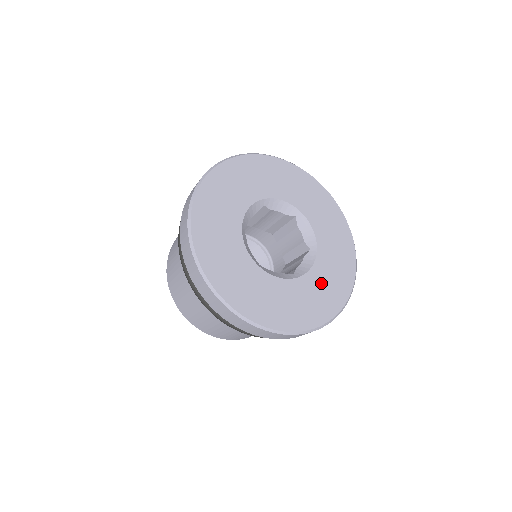
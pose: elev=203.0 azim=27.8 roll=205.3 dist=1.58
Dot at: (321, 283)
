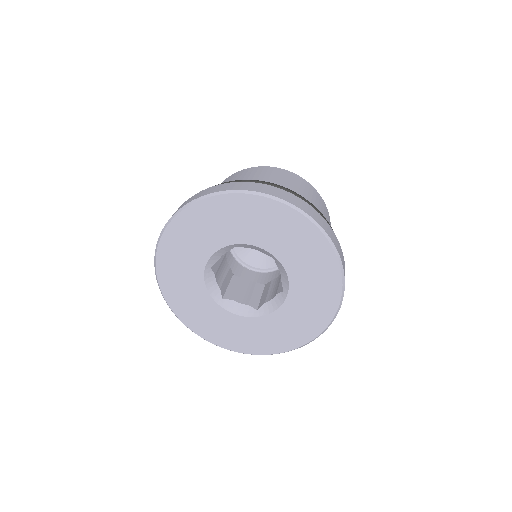
Dot at: (307, 281)
